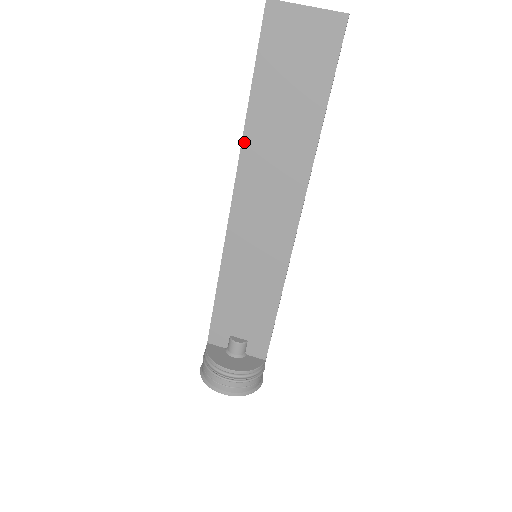
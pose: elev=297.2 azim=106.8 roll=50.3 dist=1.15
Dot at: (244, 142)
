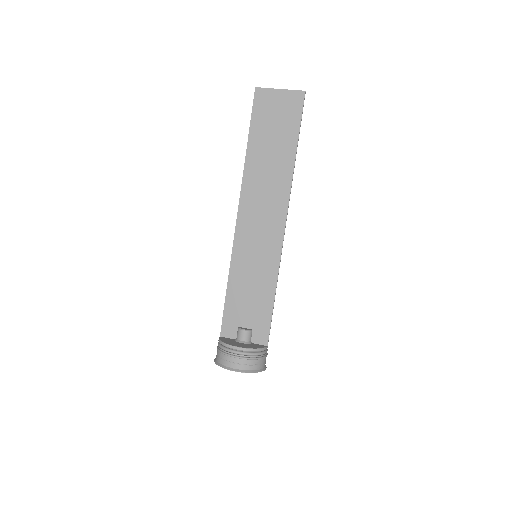
Dot at: (245, 174)
